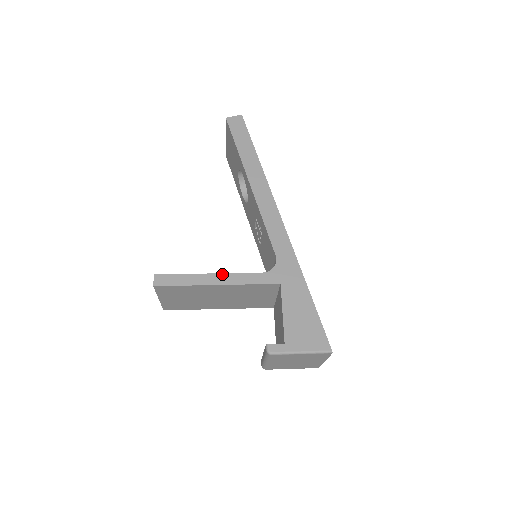
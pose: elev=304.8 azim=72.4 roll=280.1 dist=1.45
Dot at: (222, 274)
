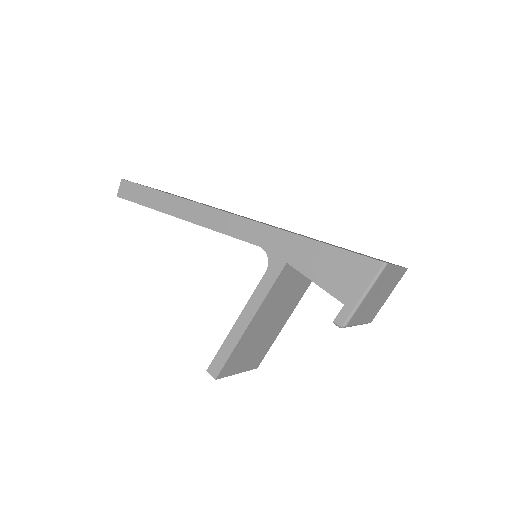
Dot at: (243, 311)
